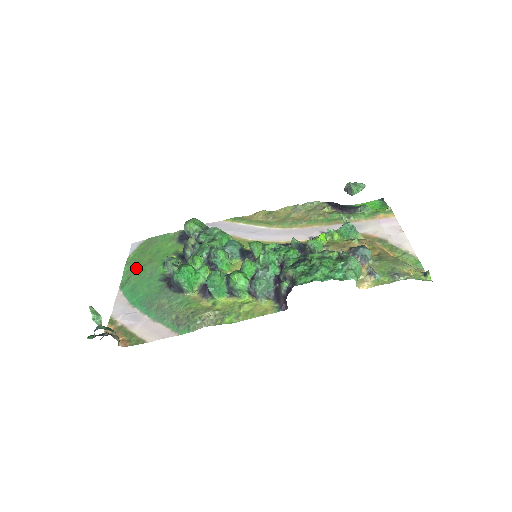
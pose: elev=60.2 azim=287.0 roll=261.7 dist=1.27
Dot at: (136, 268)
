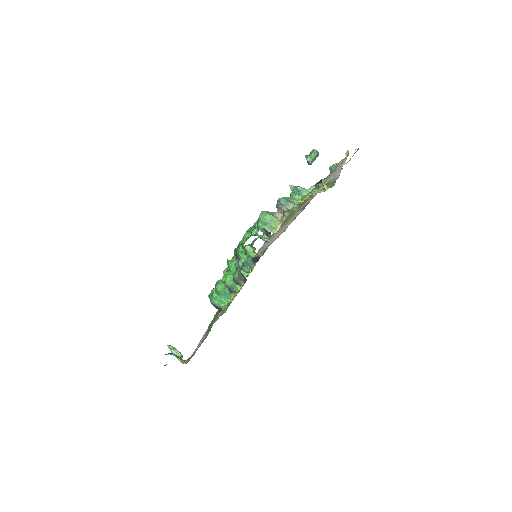
Dot at: occluded
